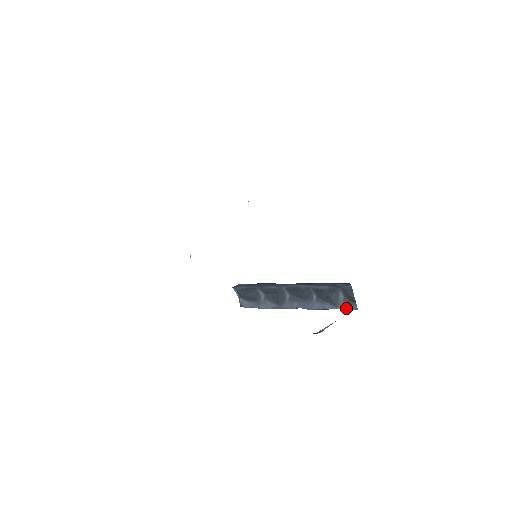
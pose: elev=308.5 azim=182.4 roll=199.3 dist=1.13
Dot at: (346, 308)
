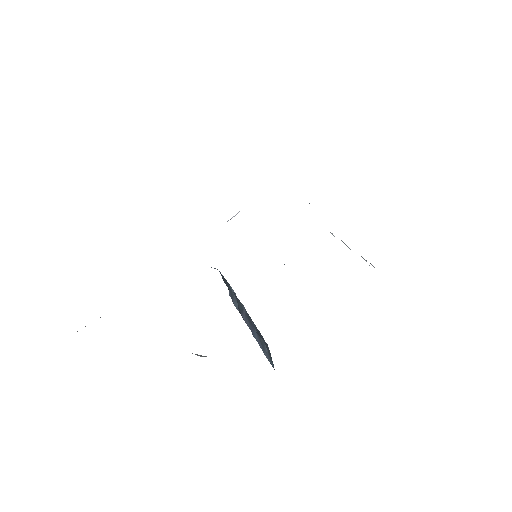
Dot at: (269, 360)
